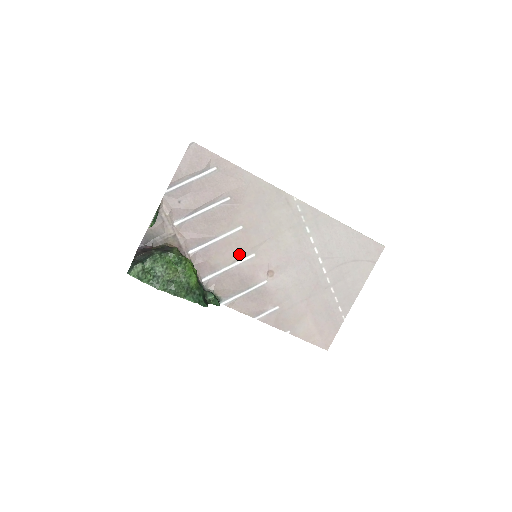
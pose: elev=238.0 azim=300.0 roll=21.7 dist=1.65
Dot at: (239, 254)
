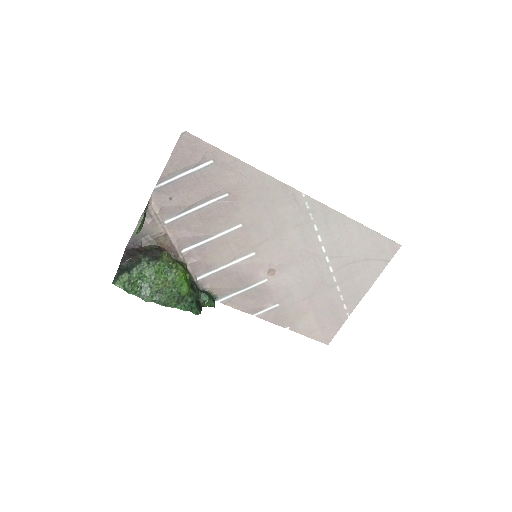
Dot at: (237, 253)
